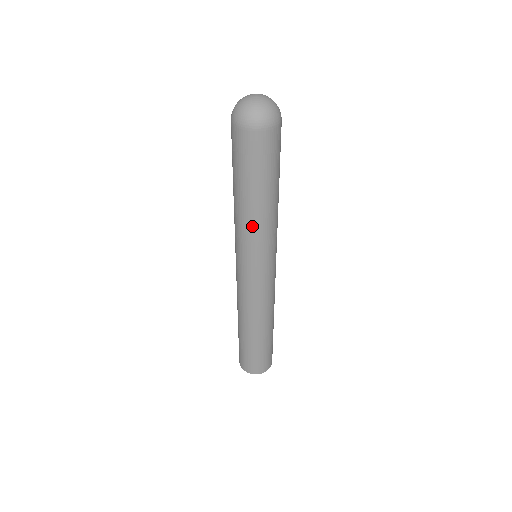
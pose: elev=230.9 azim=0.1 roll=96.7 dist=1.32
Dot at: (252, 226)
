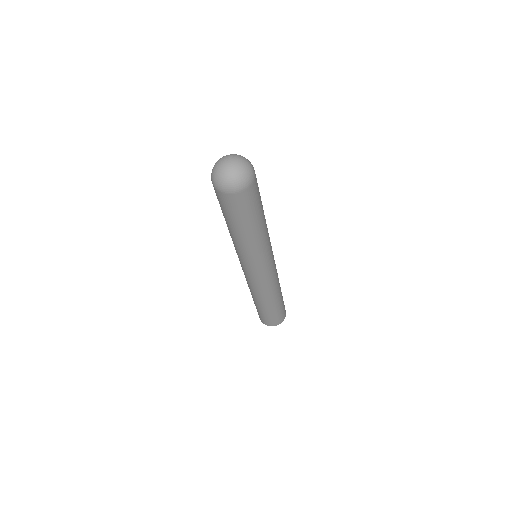
Dot at: (236, 244)
